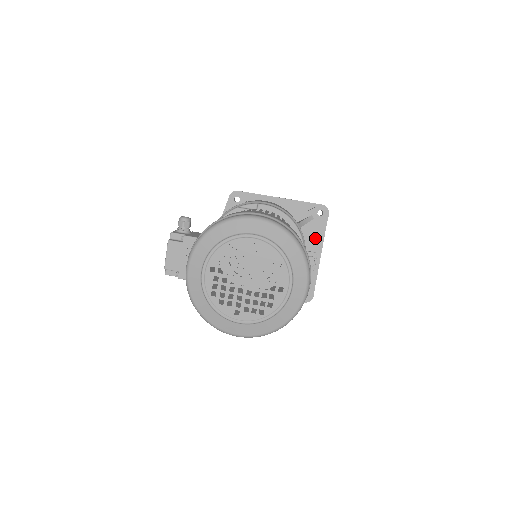
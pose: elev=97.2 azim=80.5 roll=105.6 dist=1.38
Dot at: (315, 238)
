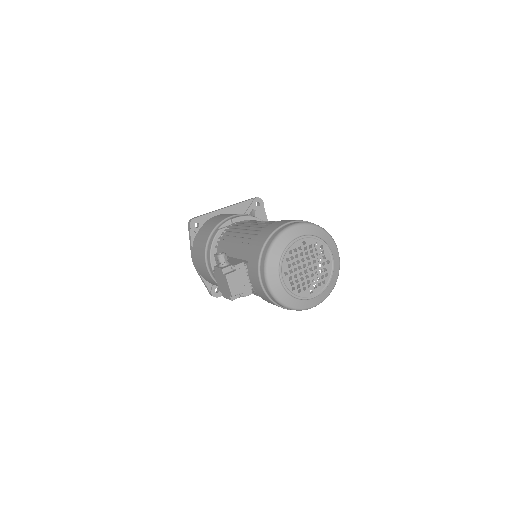
Dot at: occluded
